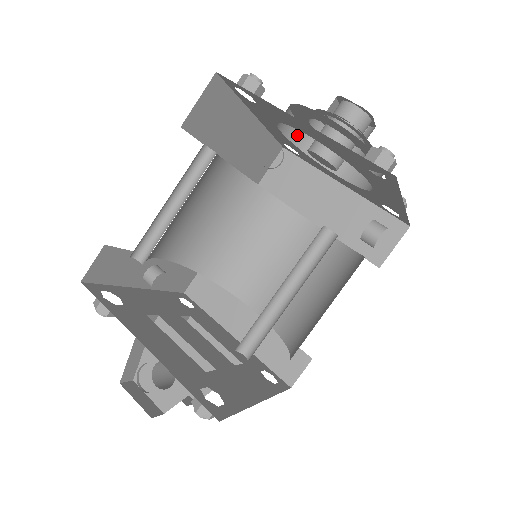
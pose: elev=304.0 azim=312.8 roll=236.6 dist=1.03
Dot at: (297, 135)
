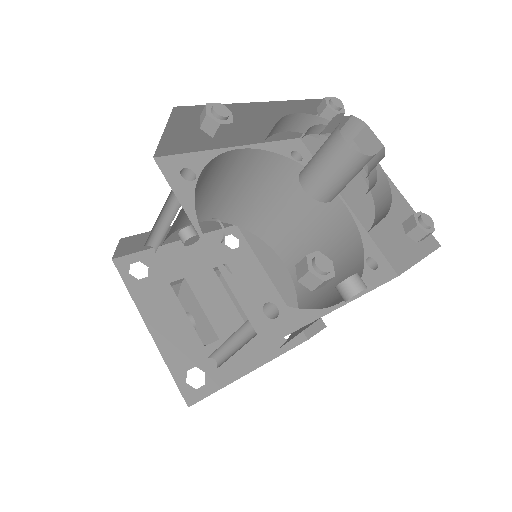
Dot at: occluded
